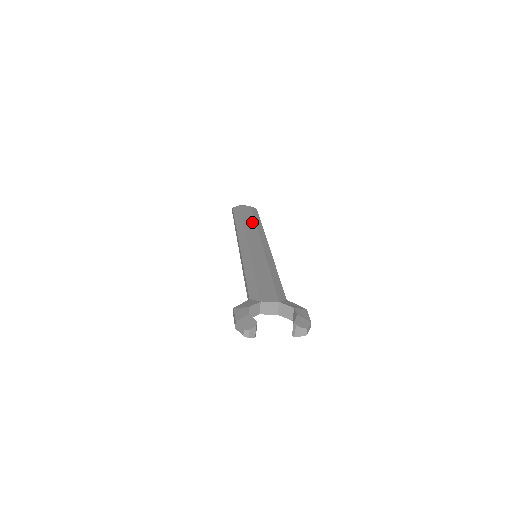
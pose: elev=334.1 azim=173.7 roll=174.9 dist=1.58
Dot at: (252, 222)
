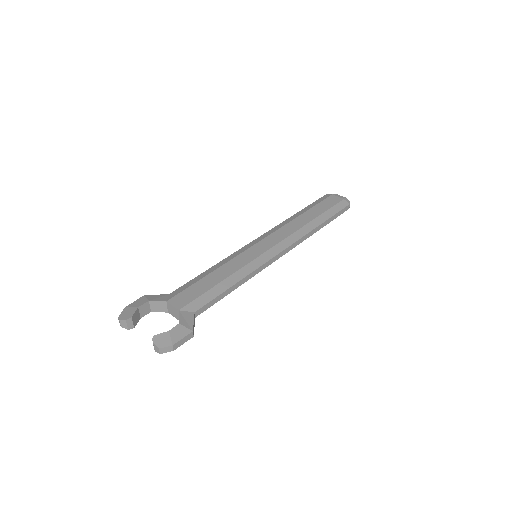
Dot at: (310, 218)
